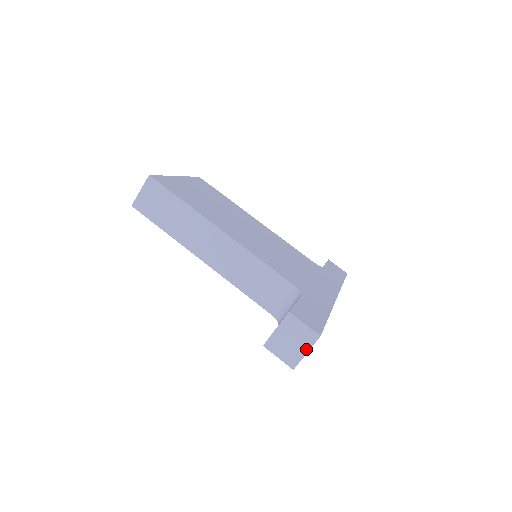
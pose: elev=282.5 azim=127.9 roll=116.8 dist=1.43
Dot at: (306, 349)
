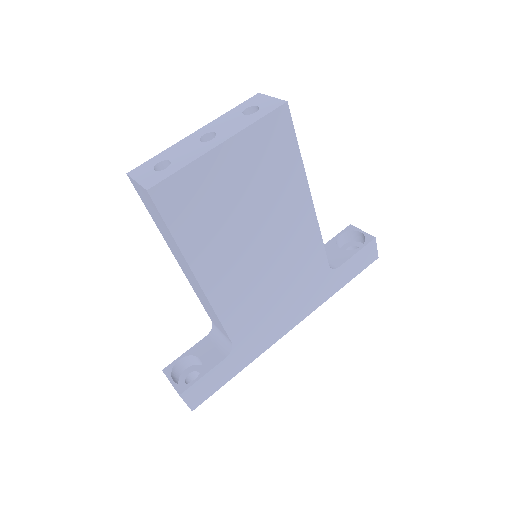
Dot at: occluded
